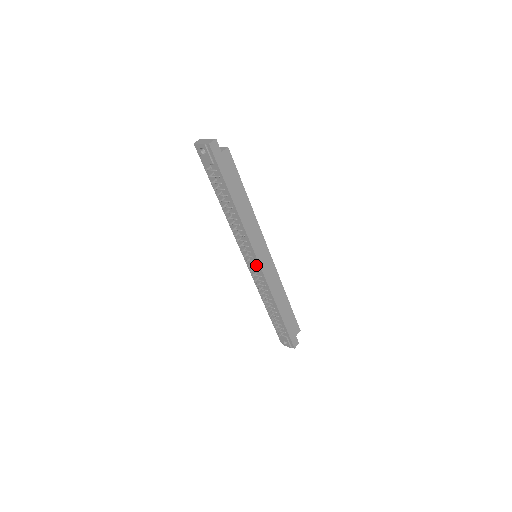
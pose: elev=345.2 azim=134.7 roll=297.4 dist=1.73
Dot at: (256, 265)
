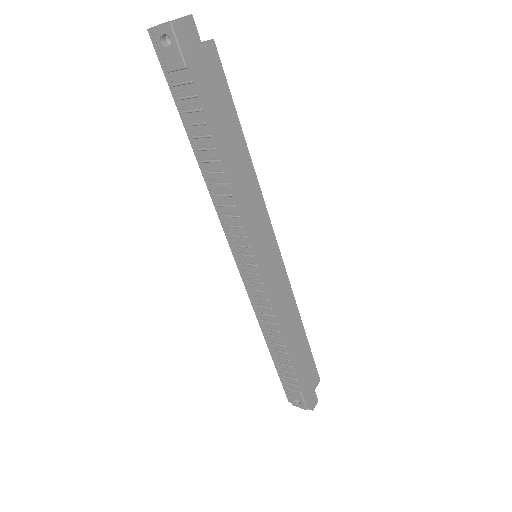
Dot at: (257, 271)
